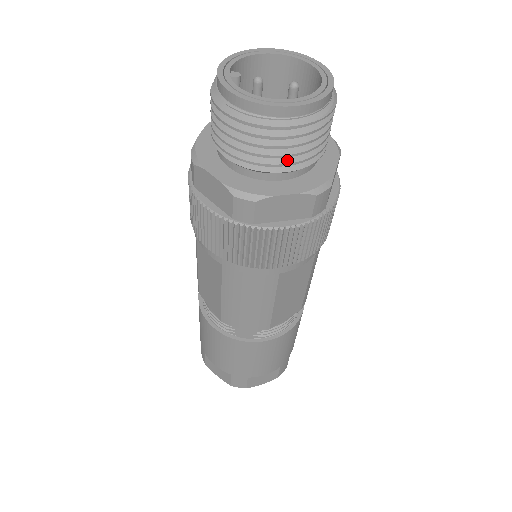
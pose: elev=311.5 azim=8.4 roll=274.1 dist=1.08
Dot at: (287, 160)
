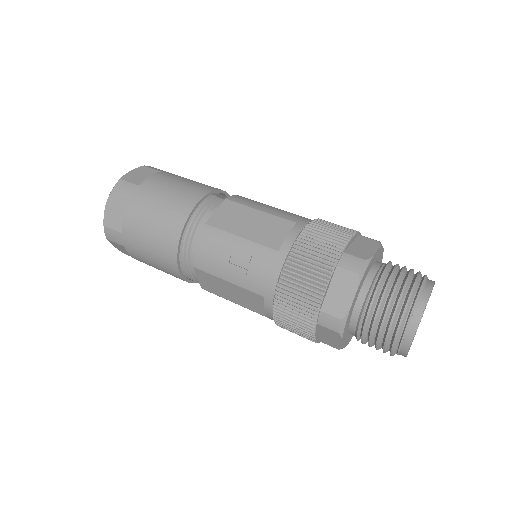
Dot at: occluded
